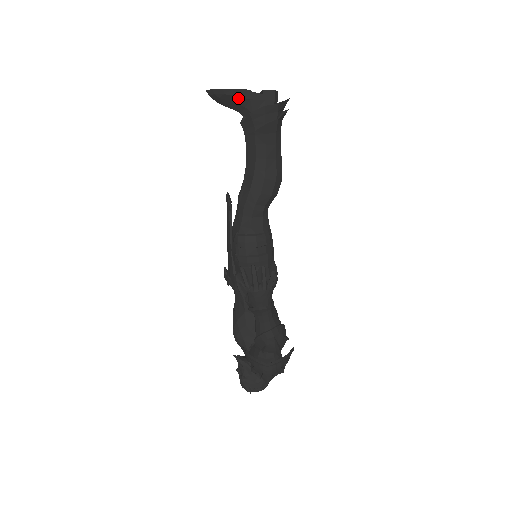
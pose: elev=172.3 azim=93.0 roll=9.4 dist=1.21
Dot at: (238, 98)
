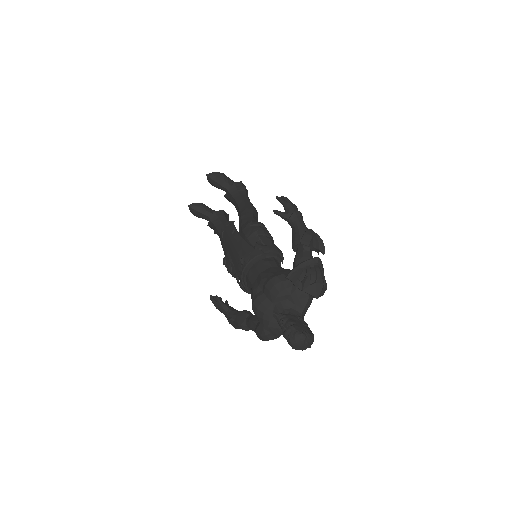
Dot at: (225, 179)
